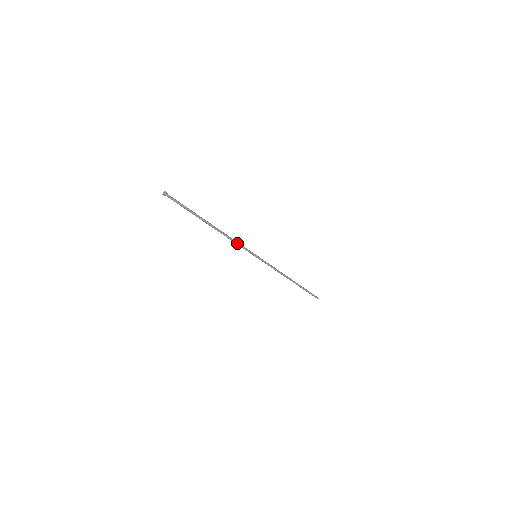
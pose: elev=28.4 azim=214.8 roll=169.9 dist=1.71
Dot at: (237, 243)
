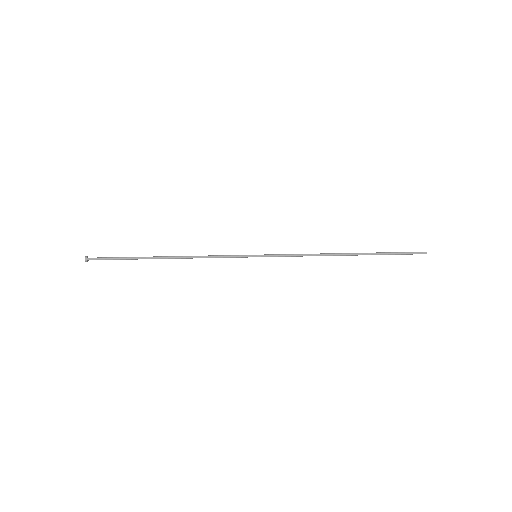
Dot at: (214, 257)
